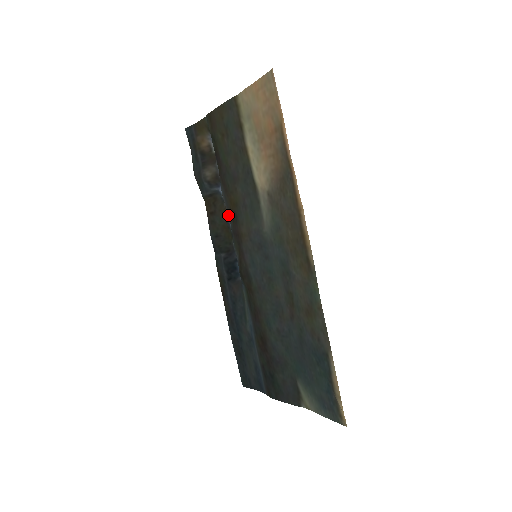
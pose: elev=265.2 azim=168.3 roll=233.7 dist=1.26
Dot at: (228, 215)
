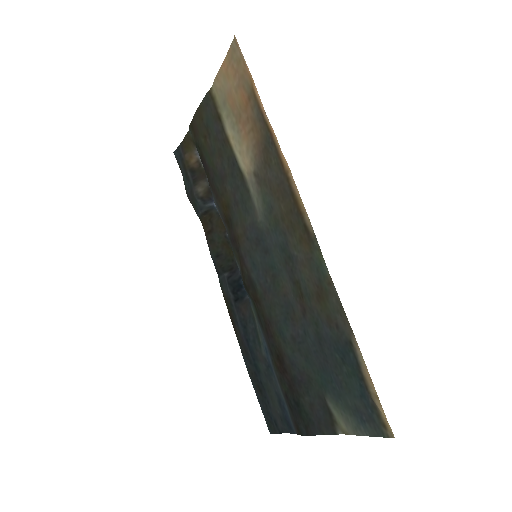
Dot at: occluded
